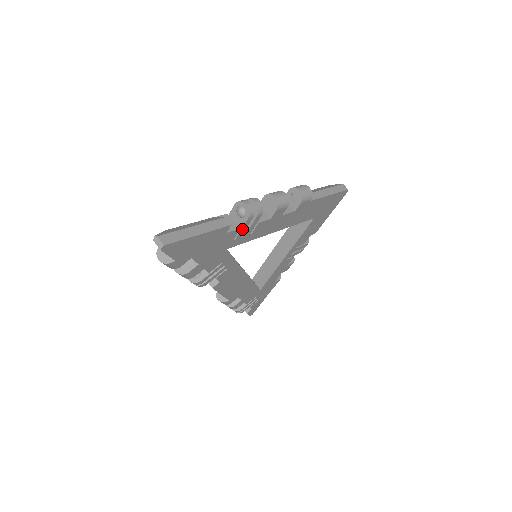
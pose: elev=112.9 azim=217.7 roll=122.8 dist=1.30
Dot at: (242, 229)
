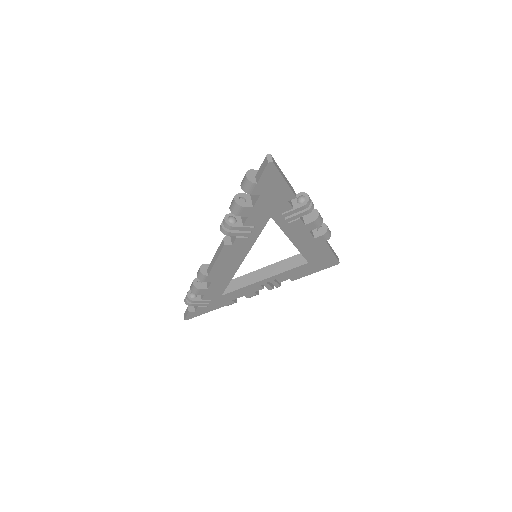
Dot at: (293, 211)
